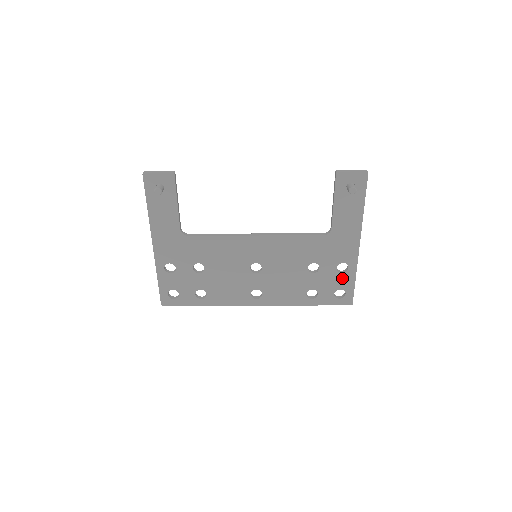
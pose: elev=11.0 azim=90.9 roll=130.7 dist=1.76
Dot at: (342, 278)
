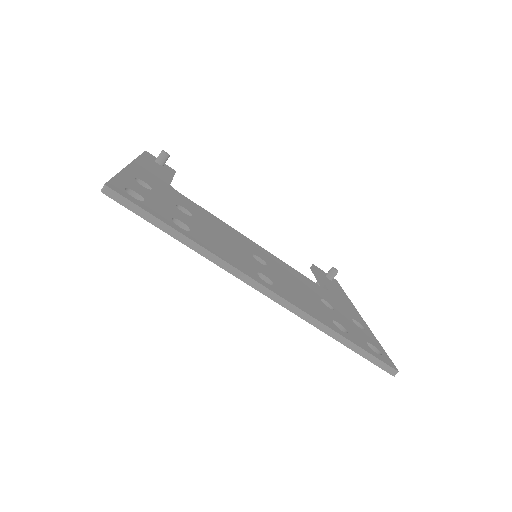
Dot at: (365, 334)
